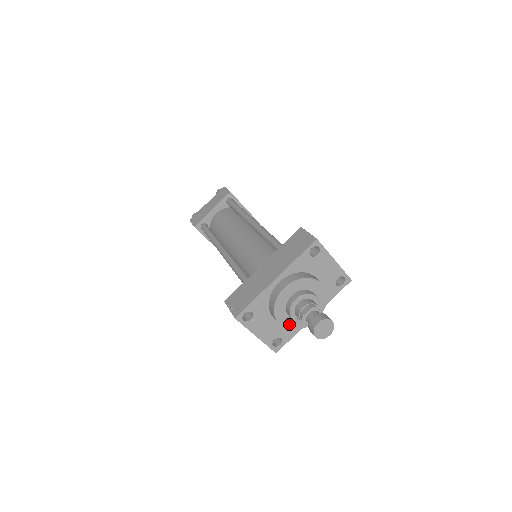
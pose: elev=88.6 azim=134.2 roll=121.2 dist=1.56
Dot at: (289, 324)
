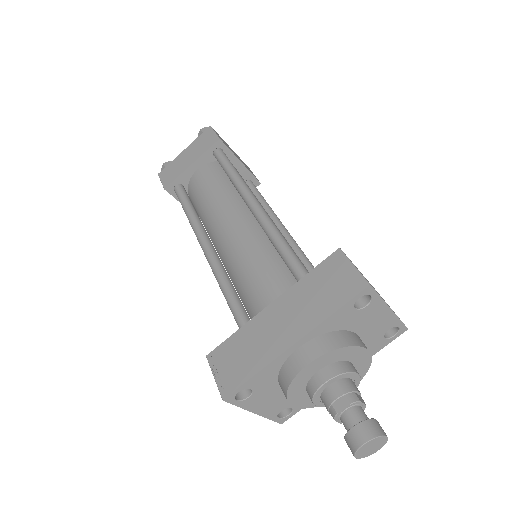
Dot at: (307, 402)
